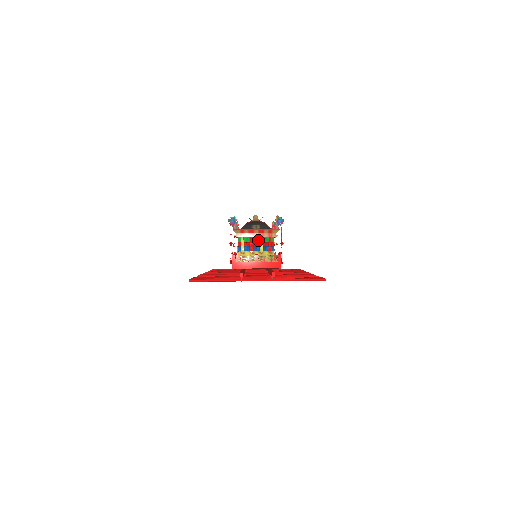
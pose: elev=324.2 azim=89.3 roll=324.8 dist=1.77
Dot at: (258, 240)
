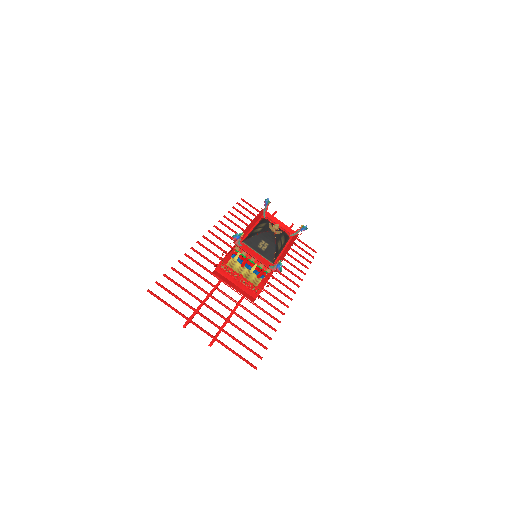
Dot at: (254, 262)
